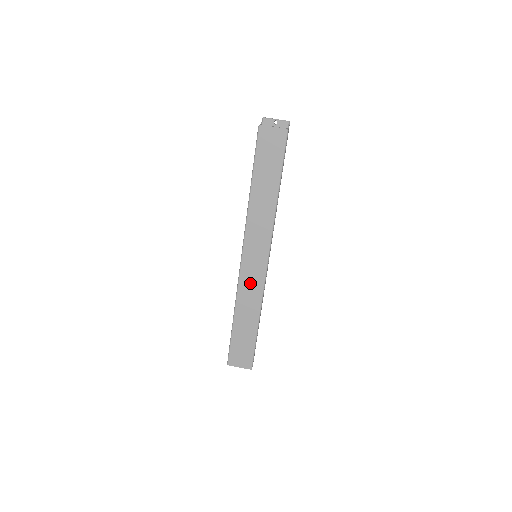
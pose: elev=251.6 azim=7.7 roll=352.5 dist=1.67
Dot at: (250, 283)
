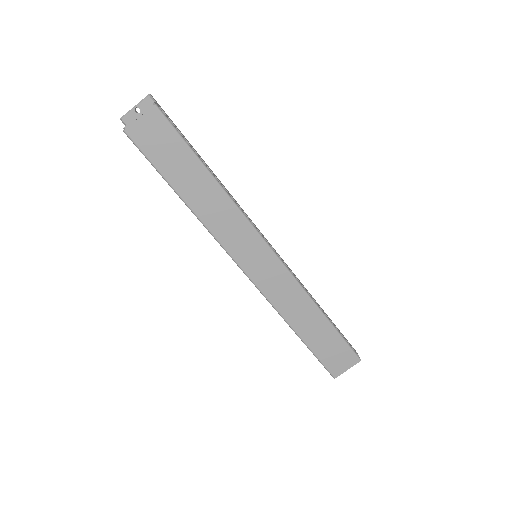
Dot at: (277, 287)
